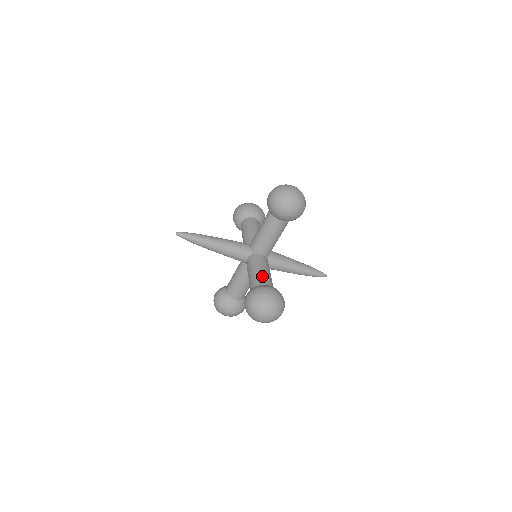
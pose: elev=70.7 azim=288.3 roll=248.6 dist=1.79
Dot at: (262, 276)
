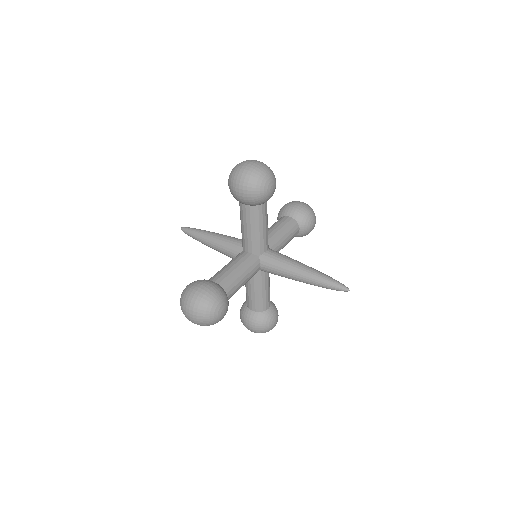
Dot at: occluded
